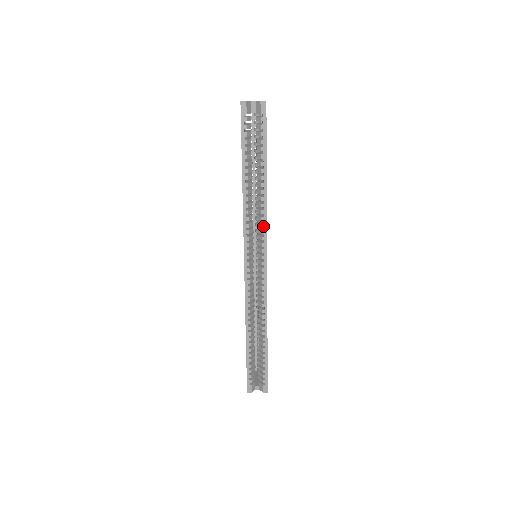
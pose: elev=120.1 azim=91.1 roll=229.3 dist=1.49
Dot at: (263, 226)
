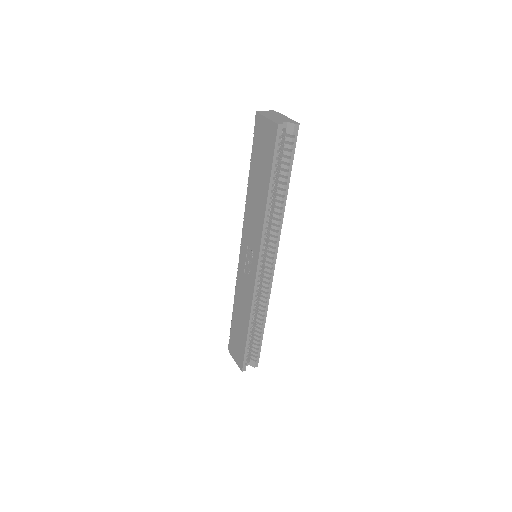
Dot at: (277, 235)
